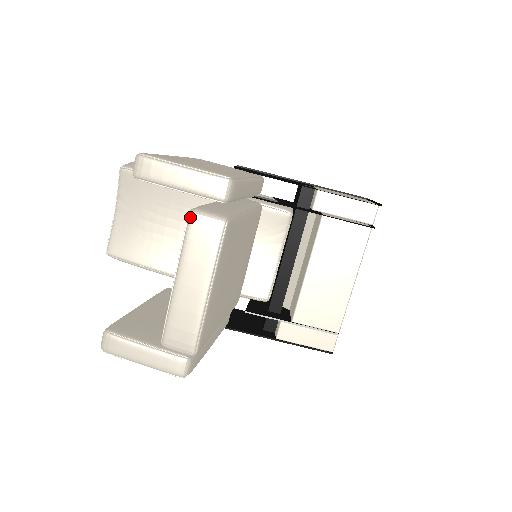
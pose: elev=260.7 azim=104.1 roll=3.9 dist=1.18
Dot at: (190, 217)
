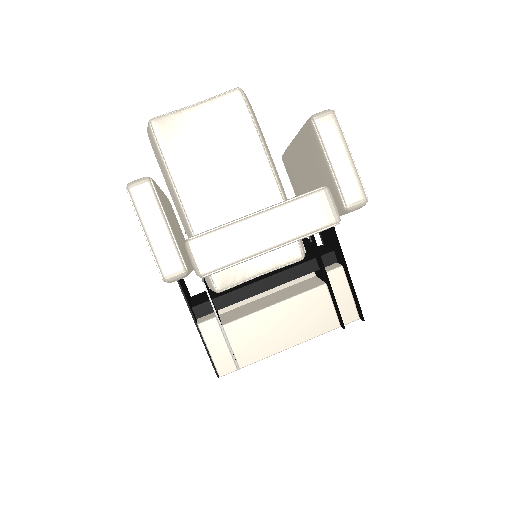
Dot at: (323, 190)
